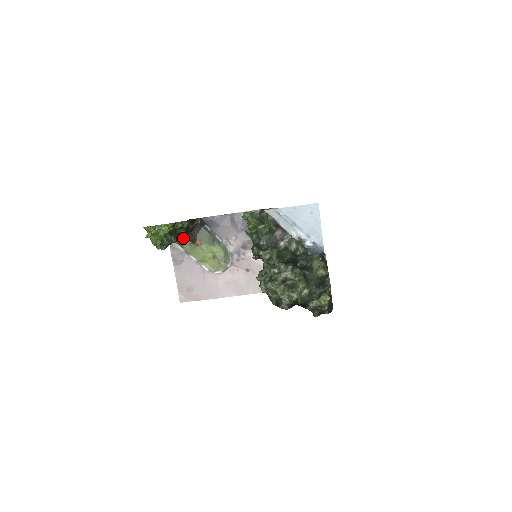
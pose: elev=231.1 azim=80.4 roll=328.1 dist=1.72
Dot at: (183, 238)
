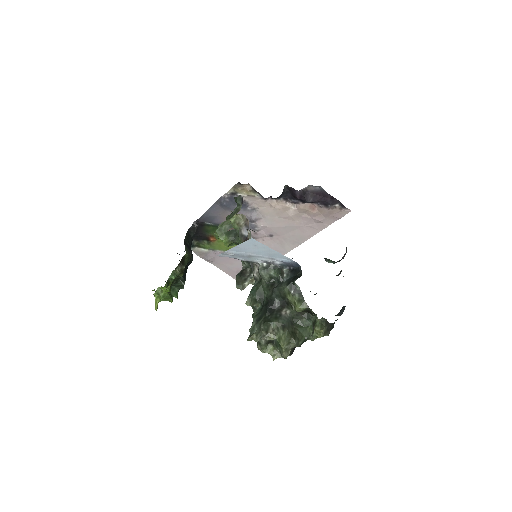
Dot at: (199, 241)
